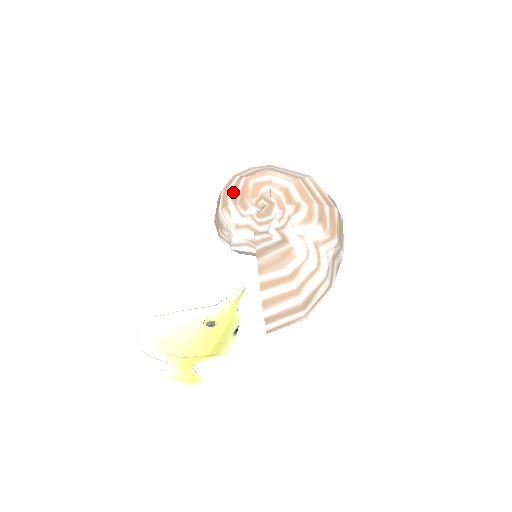
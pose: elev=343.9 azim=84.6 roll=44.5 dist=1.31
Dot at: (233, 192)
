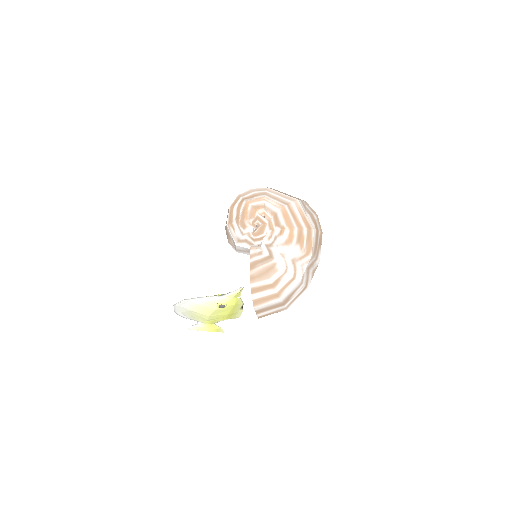
Dot at: (236, 212)
